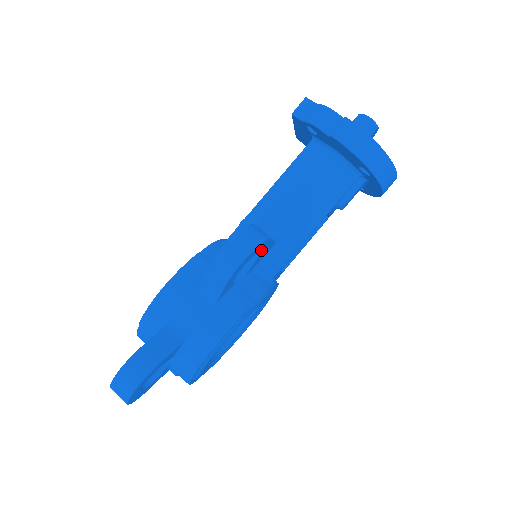
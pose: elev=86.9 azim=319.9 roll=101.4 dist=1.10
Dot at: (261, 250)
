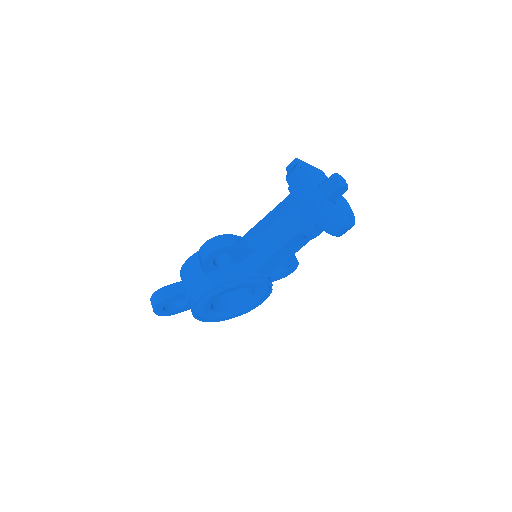
Dot at: (233, 252)
